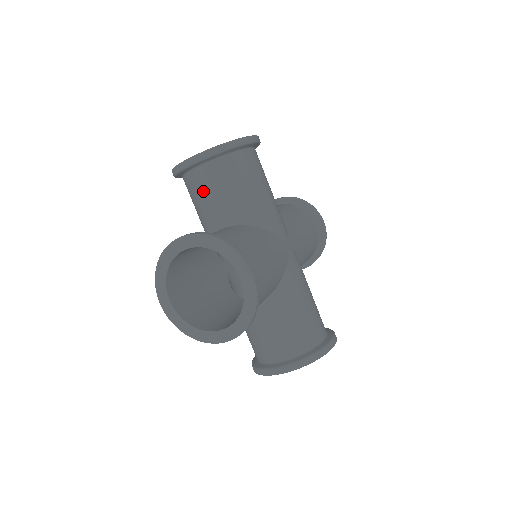
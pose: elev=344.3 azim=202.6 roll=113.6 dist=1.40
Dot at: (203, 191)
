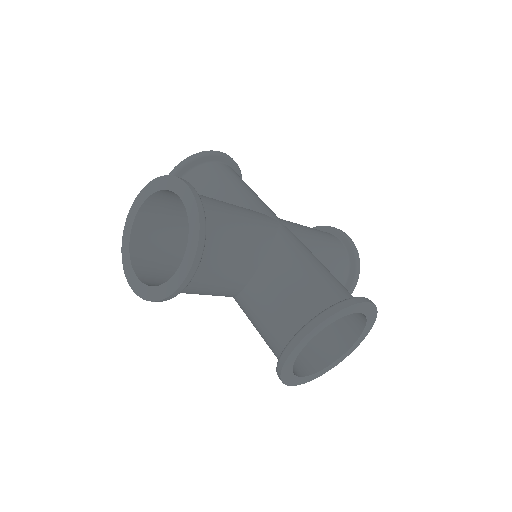
Dot at: occluded
